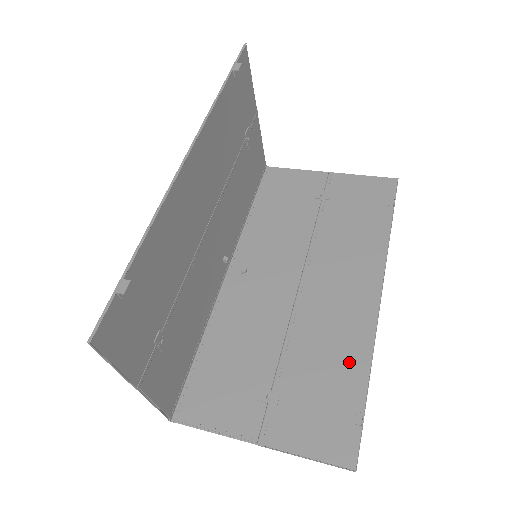
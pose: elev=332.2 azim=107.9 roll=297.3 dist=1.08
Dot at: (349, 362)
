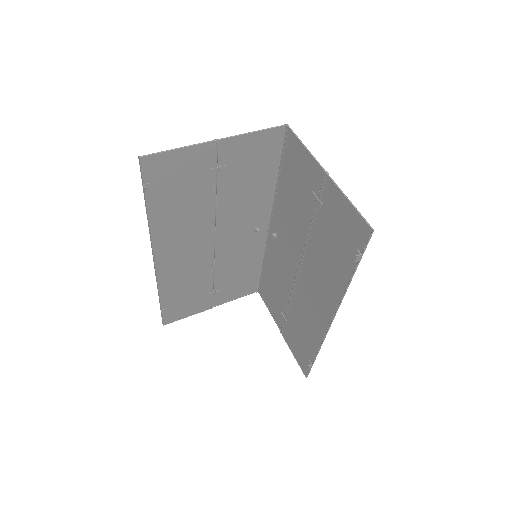
Dot at: (311, 338)
